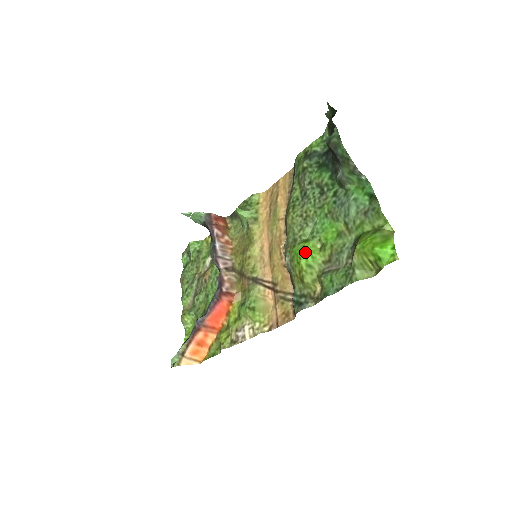
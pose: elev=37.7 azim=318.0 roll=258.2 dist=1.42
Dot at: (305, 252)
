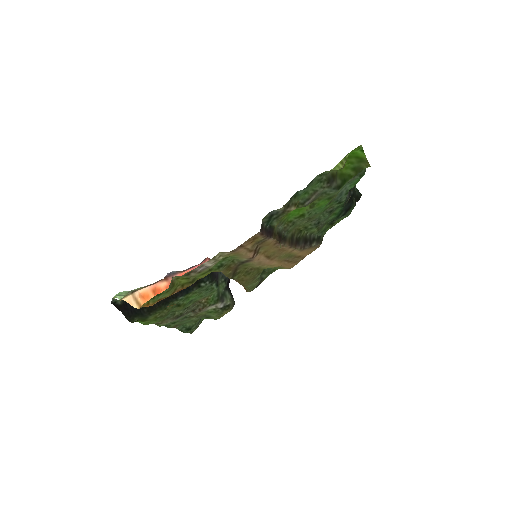
Dot at: (296, 210)
